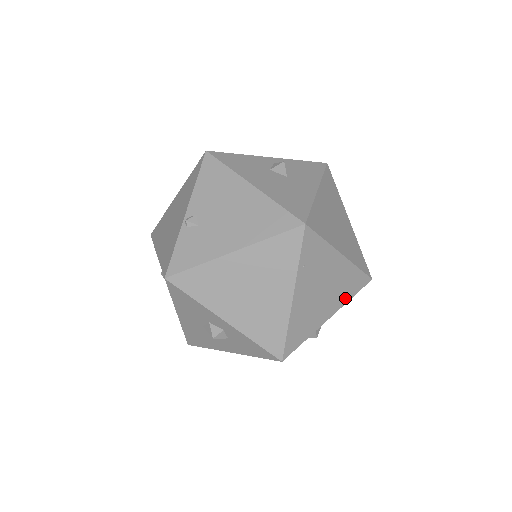
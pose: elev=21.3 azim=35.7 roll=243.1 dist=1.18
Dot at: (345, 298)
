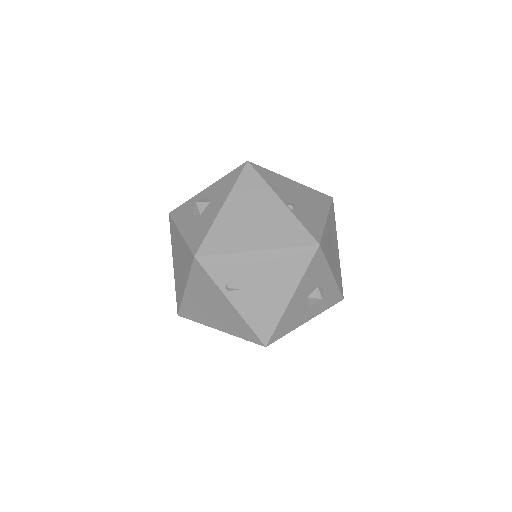
Dot at: occluded
